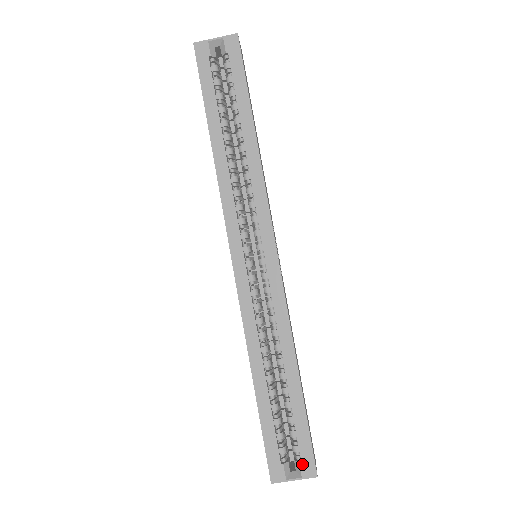
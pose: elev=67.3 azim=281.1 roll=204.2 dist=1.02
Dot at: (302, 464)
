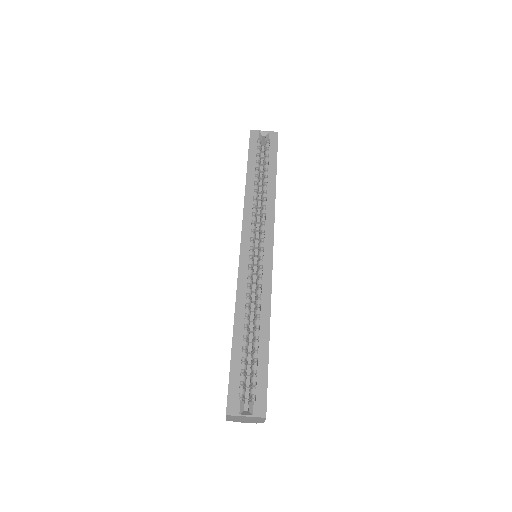
Dot at: (256, 404)
